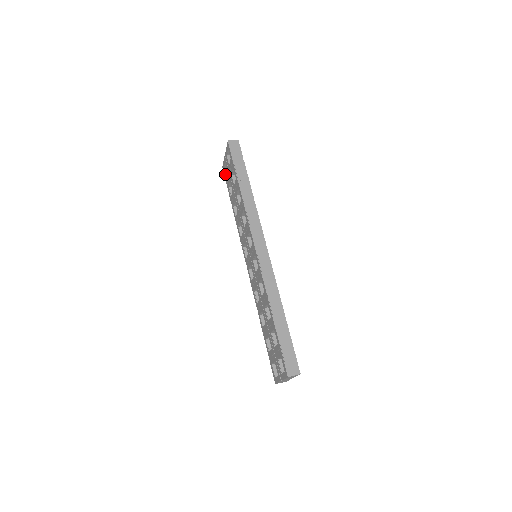
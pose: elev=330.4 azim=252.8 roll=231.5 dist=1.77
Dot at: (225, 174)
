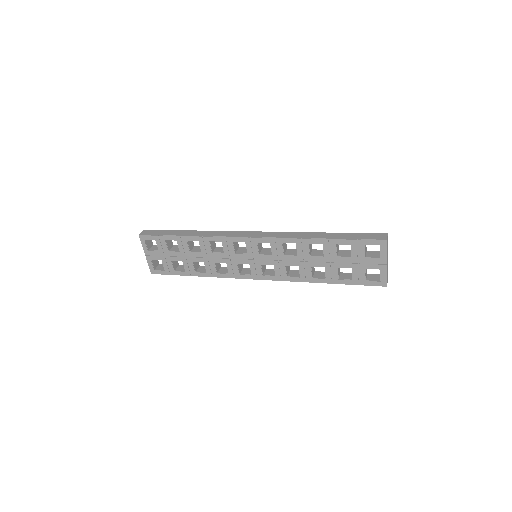
Dot at: (160, 270)
